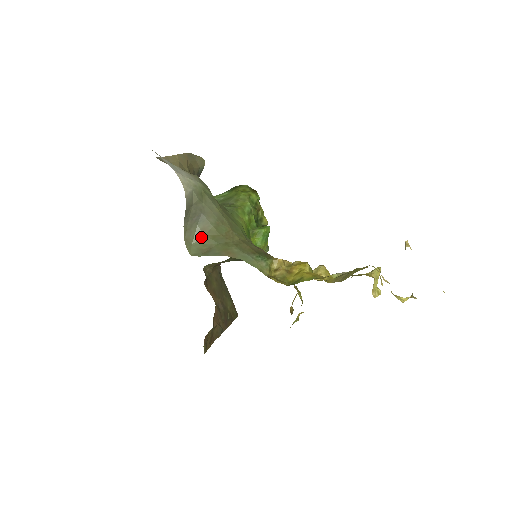
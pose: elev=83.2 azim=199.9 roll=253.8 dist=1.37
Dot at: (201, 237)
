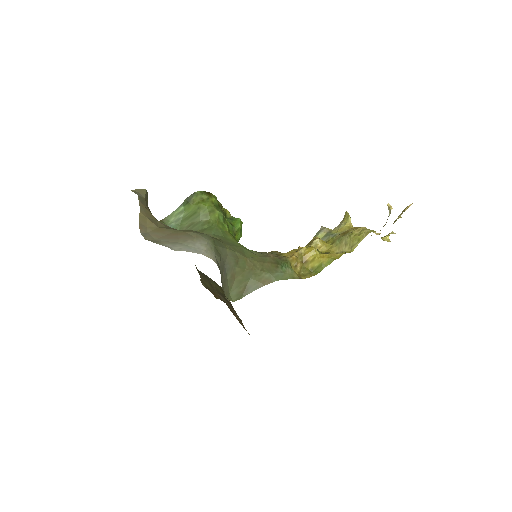
Dot at: (233, 283)
